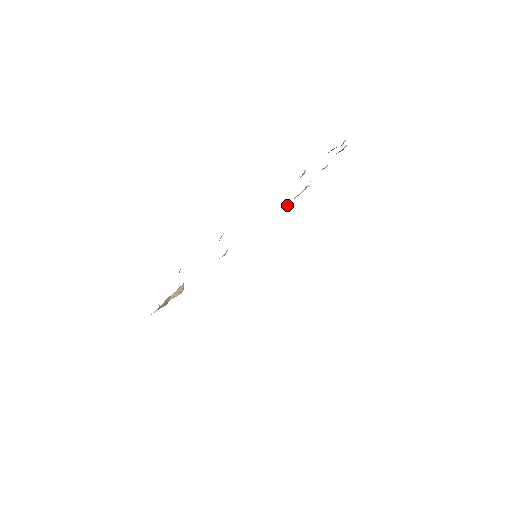
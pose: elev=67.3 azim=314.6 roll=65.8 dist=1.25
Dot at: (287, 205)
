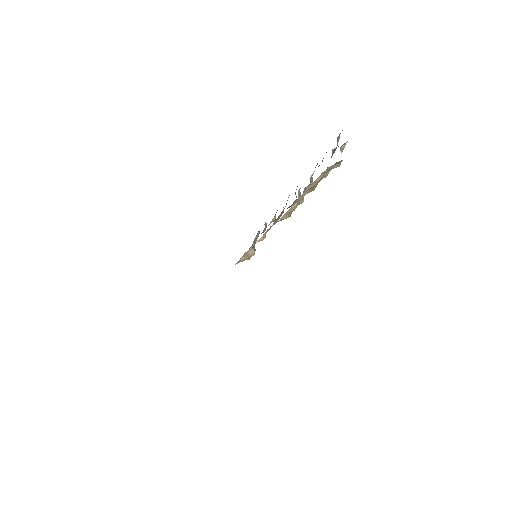
Dot at: (285, 218)
